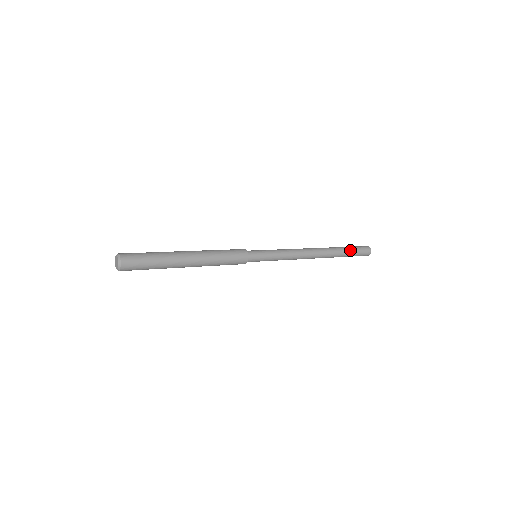
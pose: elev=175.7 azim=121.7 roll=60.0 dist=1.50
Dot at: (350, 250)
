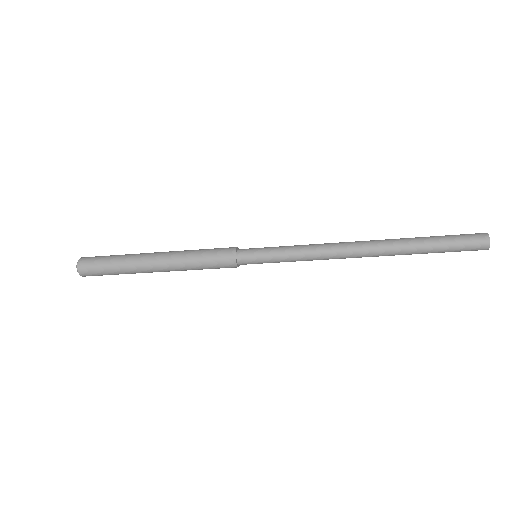
Dot at: (436, 246)
